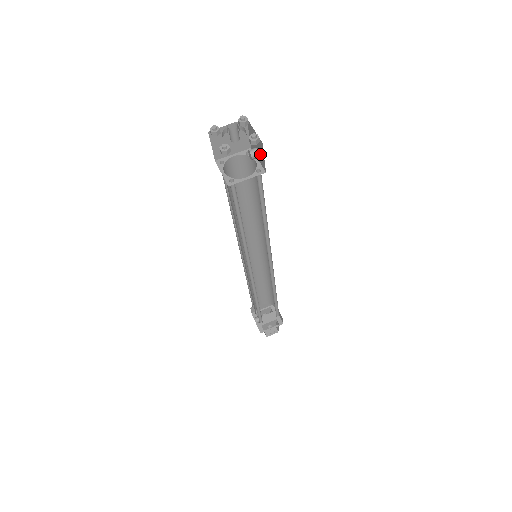
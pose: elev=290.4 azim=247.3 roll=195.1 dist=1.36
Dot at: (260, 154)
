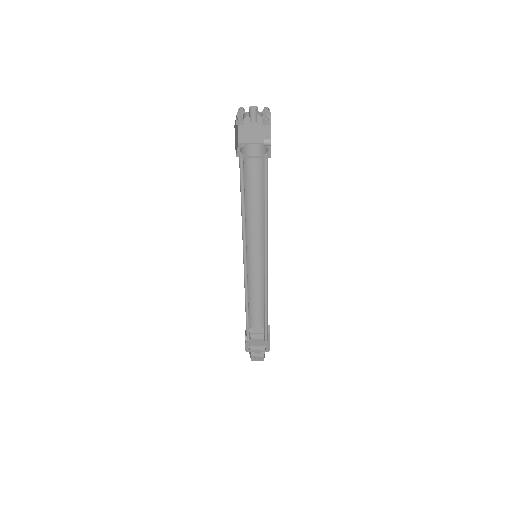
Dot at: occluded
